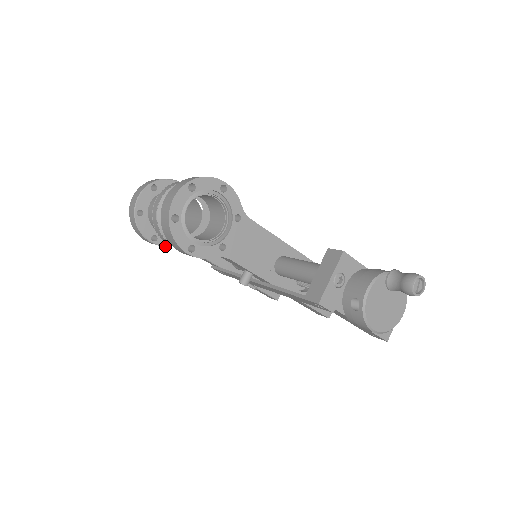
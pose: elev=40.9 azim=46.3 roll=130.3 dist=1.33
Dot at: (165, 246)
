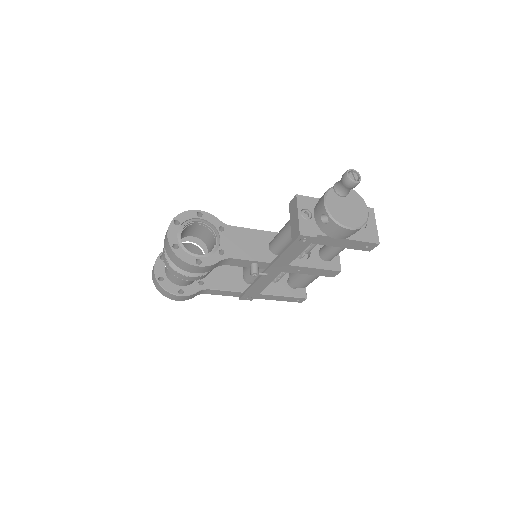
Dot at: (192, 294)
